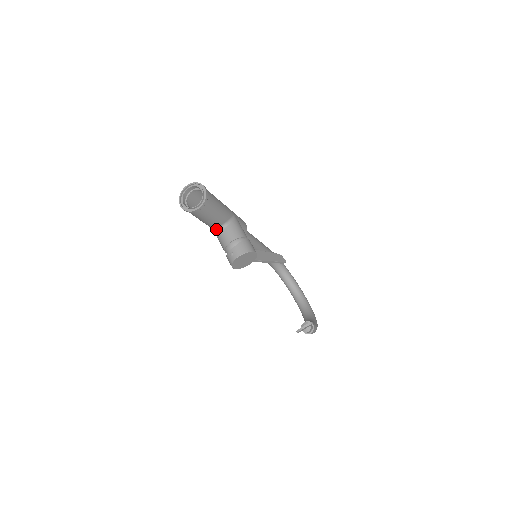
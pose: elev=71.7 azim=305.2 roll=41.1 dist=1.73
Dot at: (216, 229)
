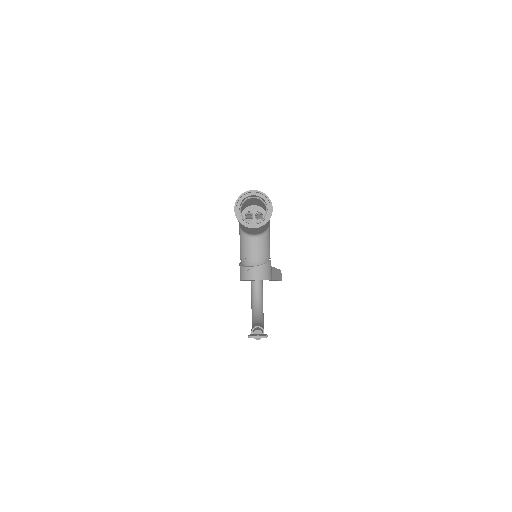
Dot at: (246, 232)
